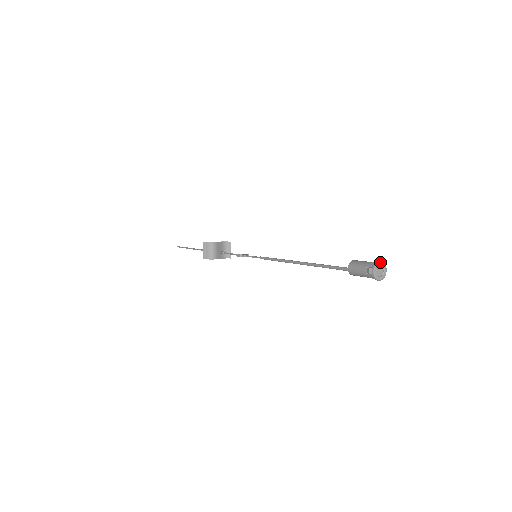
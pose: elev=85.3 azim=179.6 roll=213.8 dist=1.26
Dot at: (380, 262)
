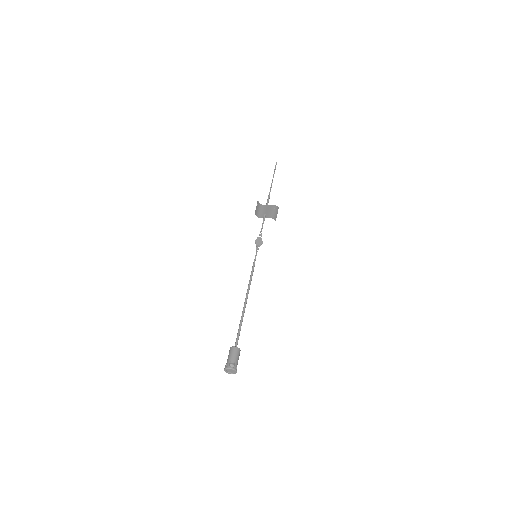
Dot at: (230, 369)
